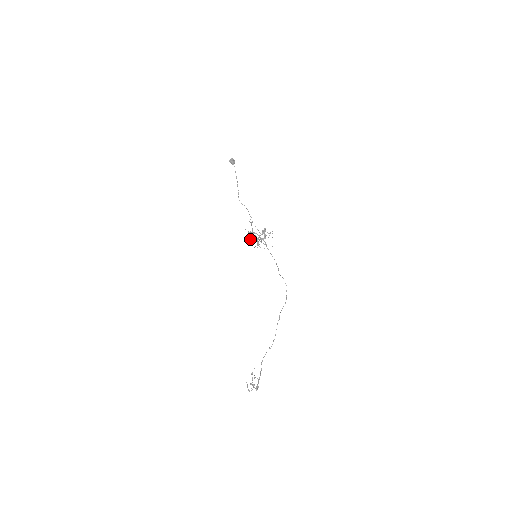
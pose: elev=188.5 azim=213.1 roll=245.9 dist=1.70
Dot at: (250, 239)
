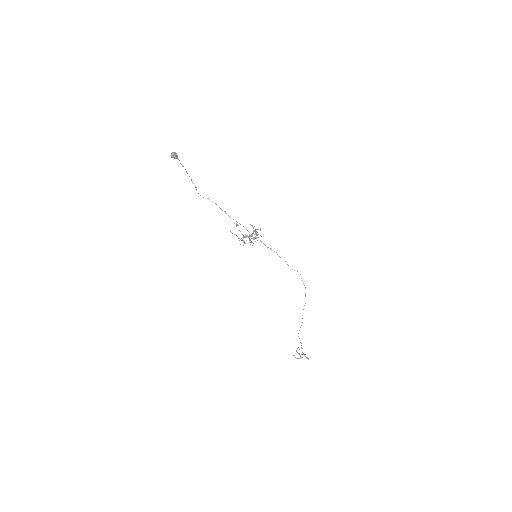
Dot at: occluded
